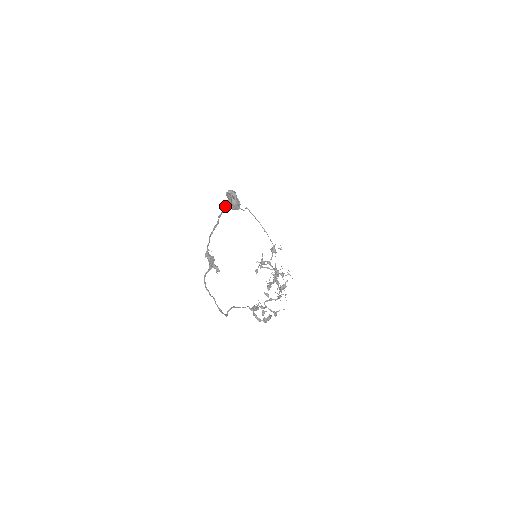
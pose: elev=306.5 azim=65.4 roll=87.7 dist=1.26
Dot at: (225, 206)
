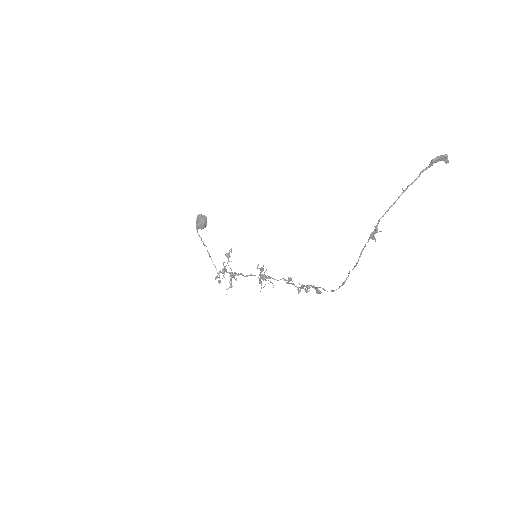
Dot at: (422, 172)
